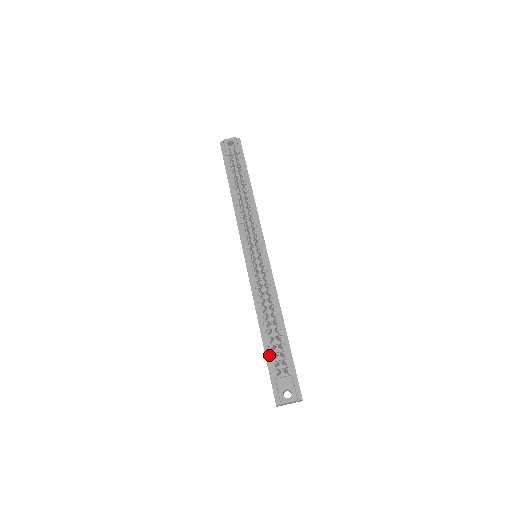
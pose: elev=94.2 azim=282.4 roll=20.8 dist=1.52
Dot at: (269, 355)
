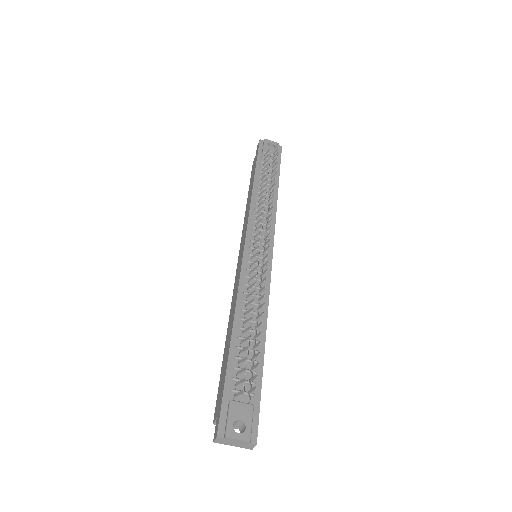
Dot at: (232, 367)
